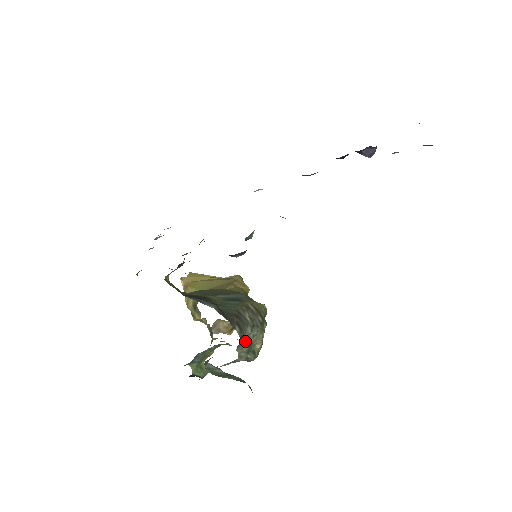
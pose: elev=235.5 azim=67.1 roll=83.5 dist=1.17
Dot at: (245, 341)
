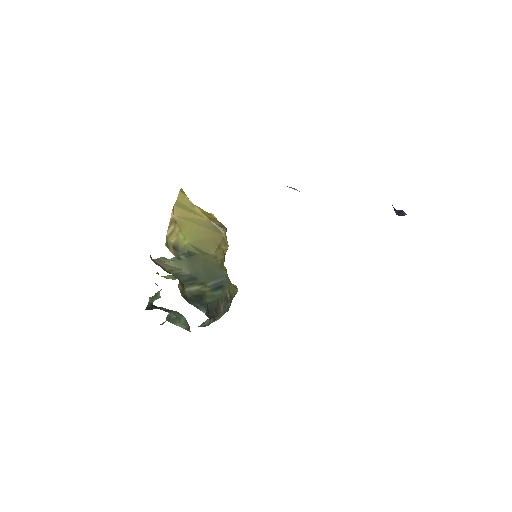
Dot at: occluded
